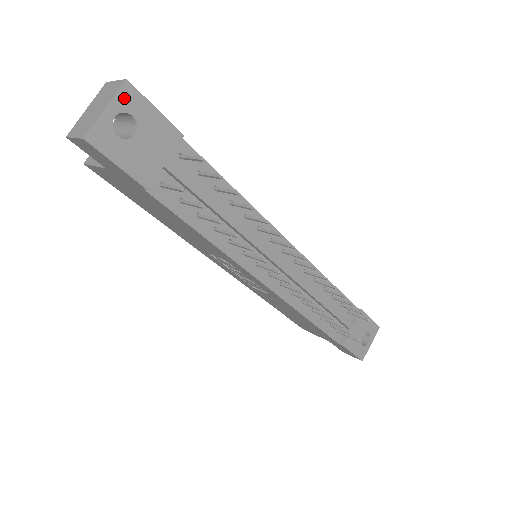
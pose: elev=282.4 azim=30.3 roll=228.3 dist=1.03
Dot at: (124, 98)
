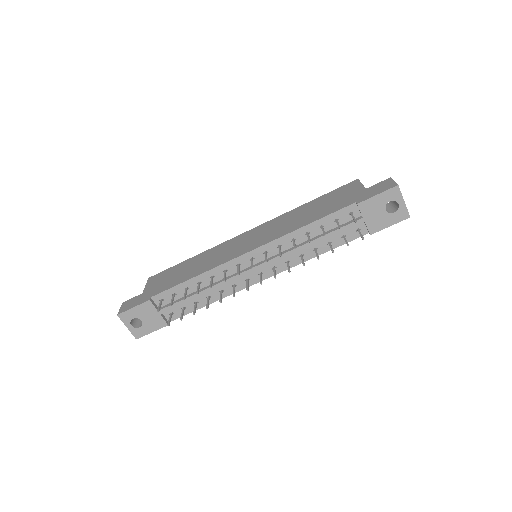
Dot at: (125, 319)
